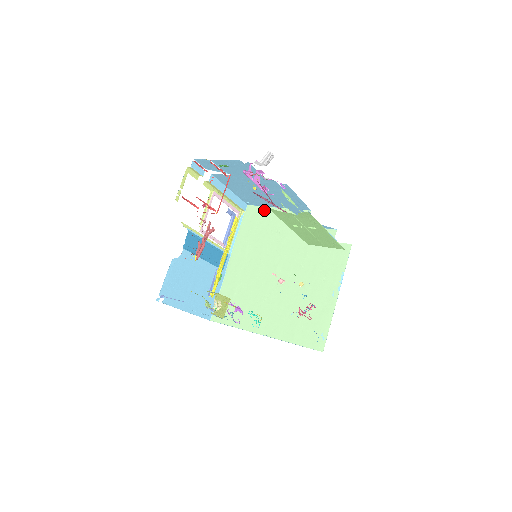
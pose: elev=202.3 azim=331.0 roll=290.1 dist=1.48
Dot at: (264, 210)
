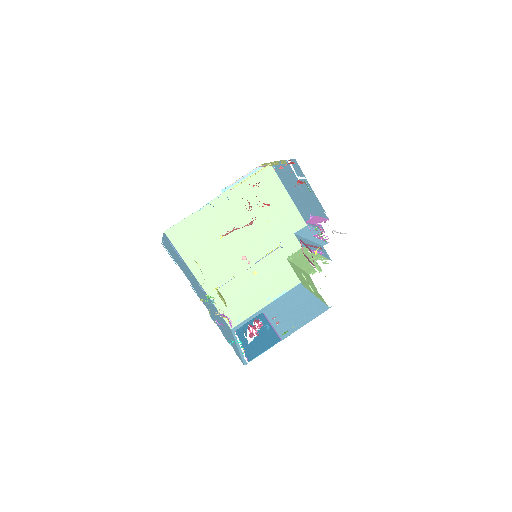
Dot at: (278, 184)
